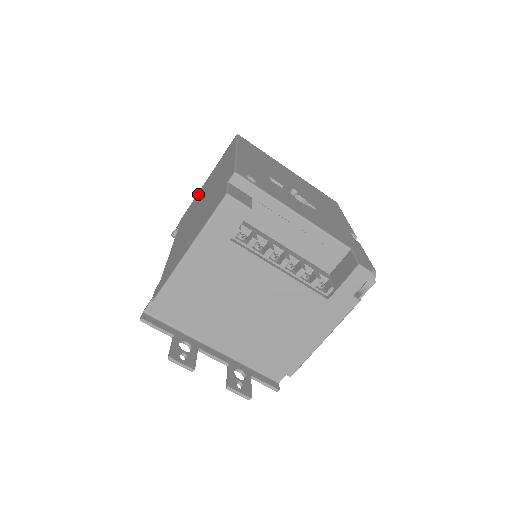
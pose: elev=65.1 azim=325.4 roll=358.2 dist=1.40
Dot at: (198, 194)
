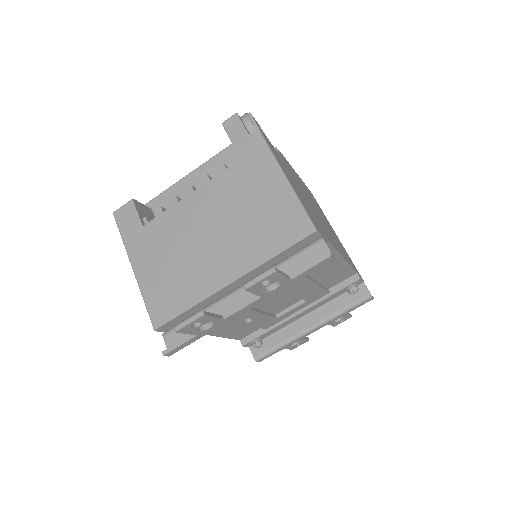
Dot at: occluded
